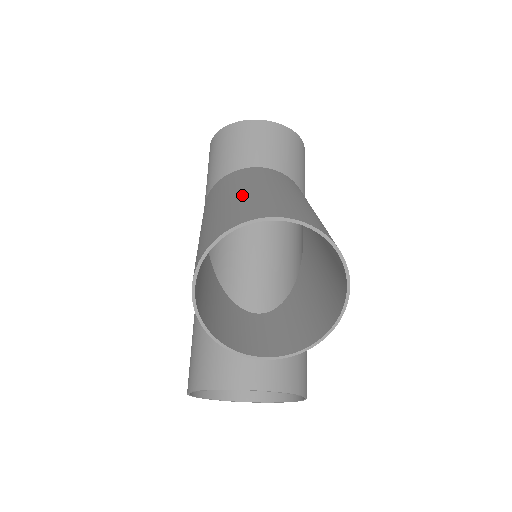
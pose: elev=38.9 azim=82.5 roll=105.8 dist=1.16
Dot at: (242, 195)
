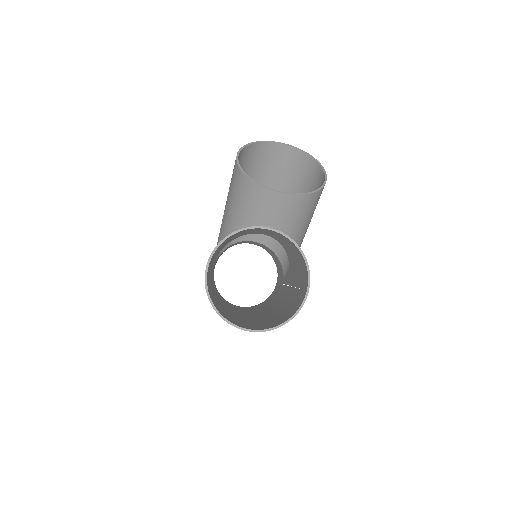
Dot at: occluded
